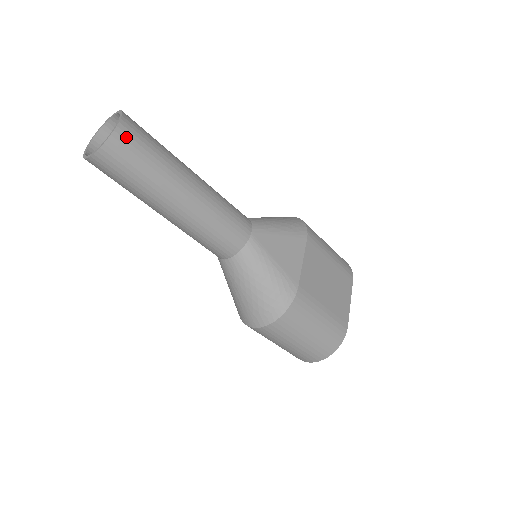
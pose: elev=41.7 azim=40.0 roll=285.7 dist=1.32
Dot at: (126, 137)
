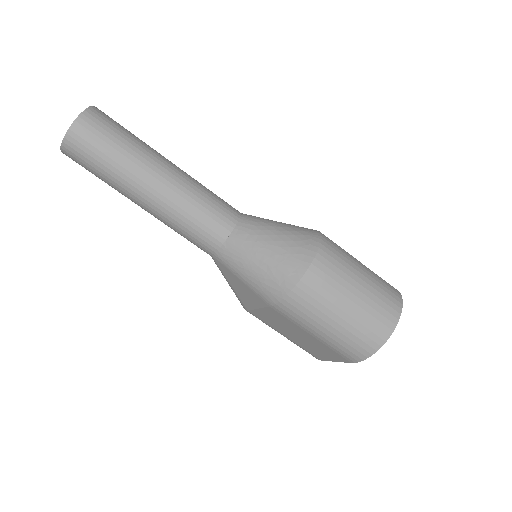
Dot at: occluded
